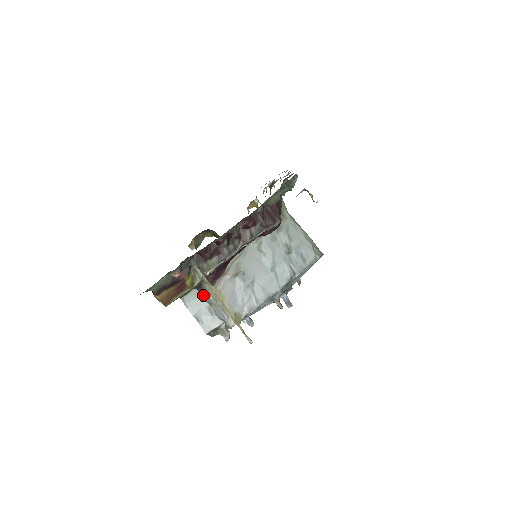
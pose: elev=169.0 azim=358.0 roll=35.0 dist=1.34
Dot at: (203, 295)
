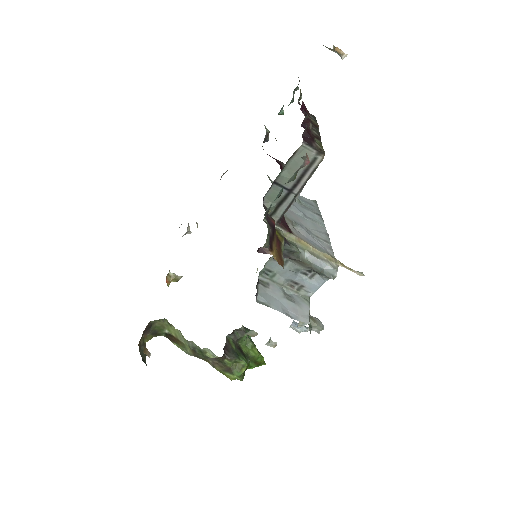
Dot at: (294, 248)
